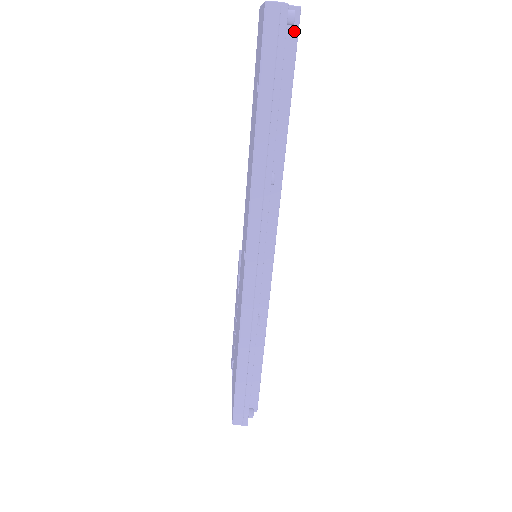
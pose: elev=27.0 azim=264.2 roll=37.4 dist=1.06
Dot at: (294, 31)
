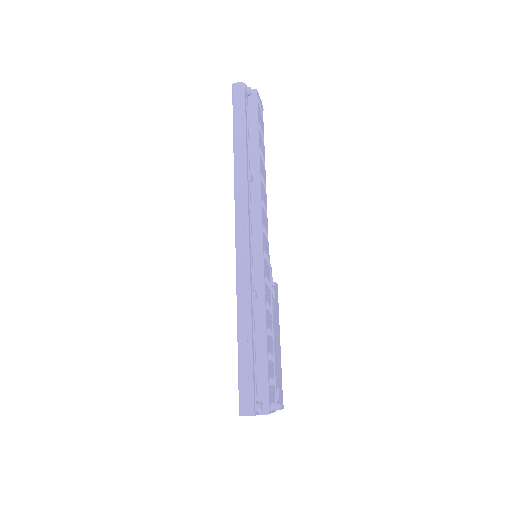
Dot at: (255, 100)
